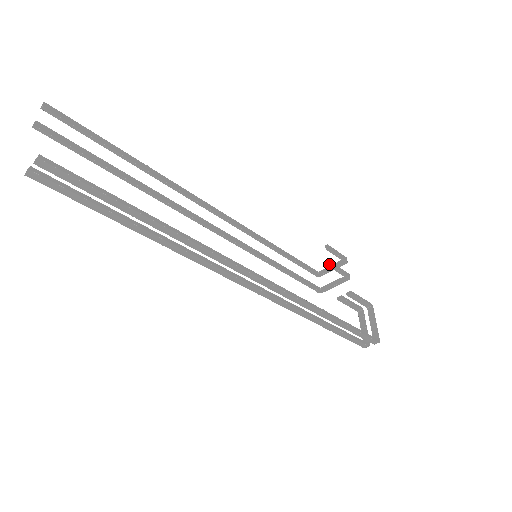
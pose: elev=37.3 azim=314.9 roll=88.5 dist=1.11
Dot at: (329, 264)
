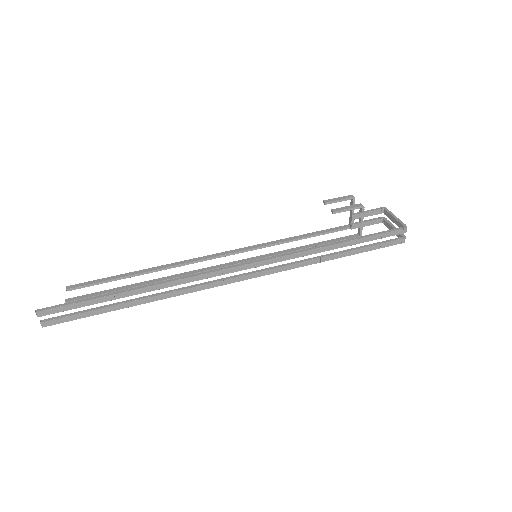
Dot at: (332, 212)
